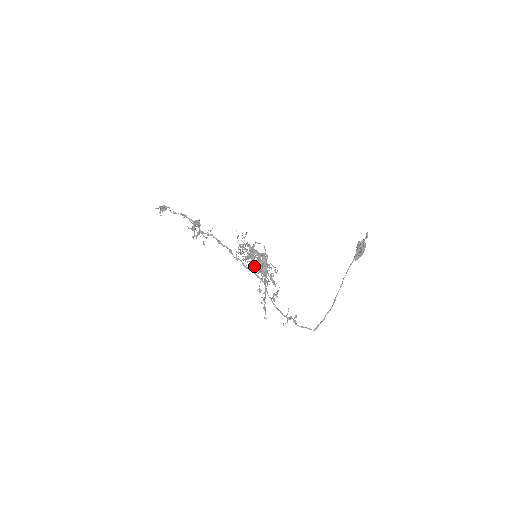
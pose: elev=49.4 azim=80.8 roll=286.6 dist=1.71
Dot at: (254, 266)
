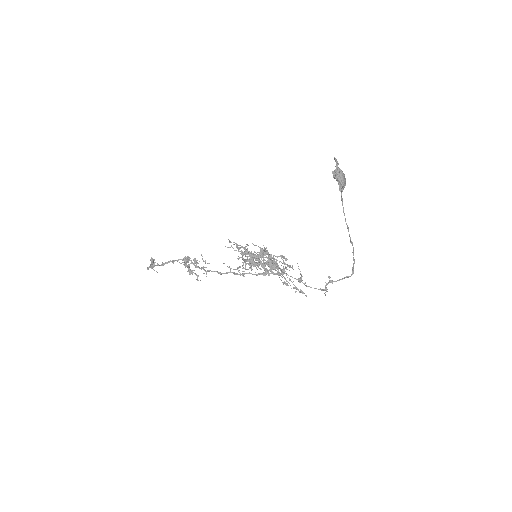
Dot at: occluded
